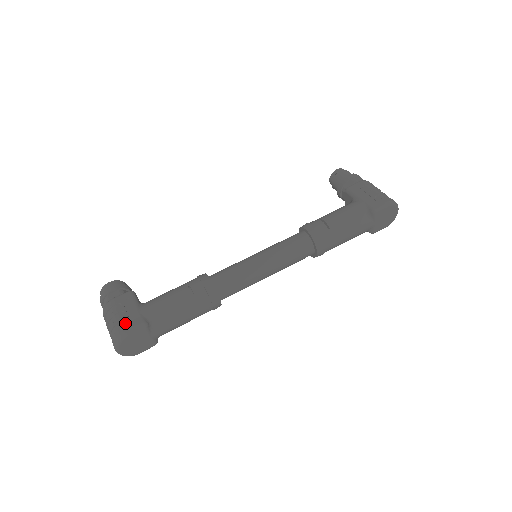
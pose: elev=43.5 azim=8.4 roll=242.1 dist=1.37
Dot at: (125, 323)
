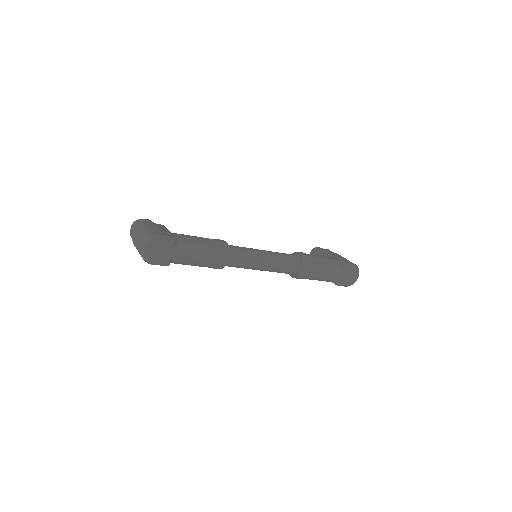
Dot at: (159, 232)
